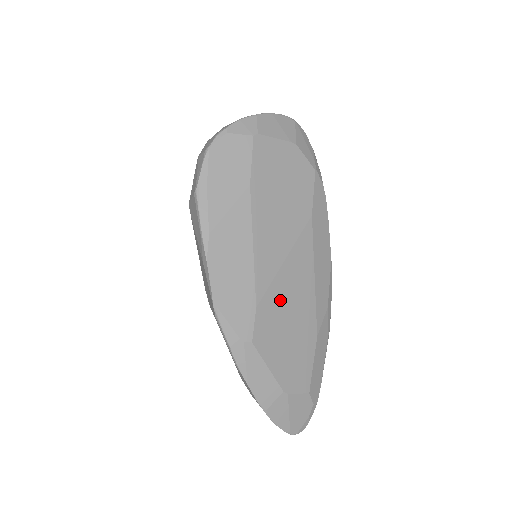
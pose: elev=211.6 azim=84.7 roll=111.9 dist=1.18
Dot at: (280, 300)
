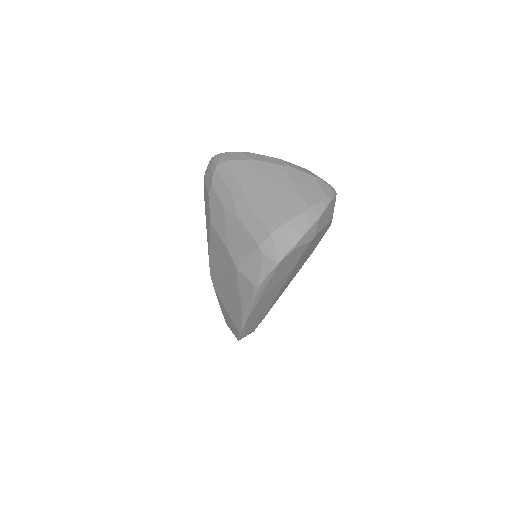
Dot at: occluded
